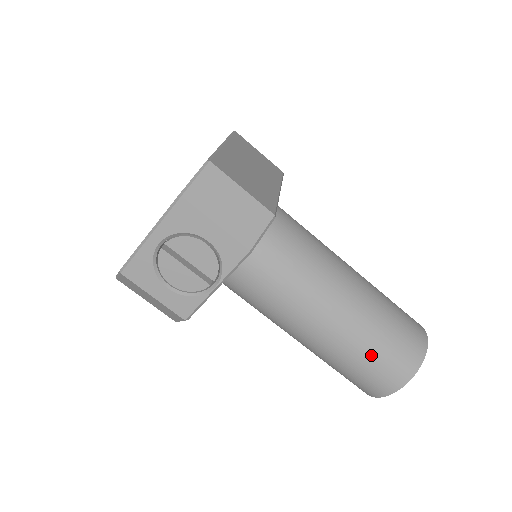
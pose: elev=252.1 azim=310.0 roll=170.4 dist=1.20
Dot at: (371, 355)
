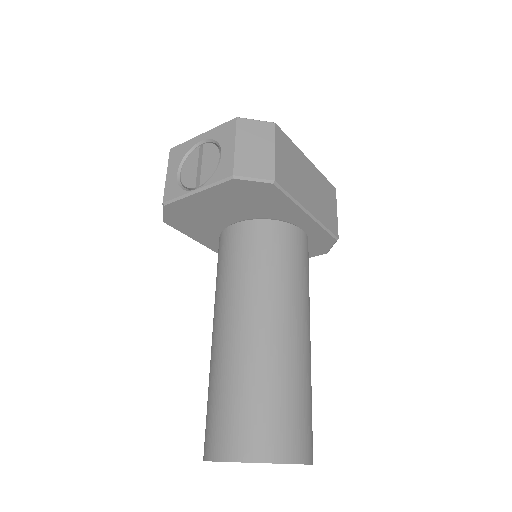
Dot at: (236, 396)
